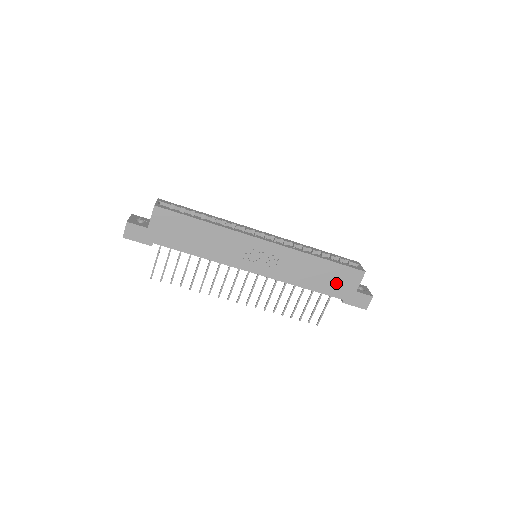
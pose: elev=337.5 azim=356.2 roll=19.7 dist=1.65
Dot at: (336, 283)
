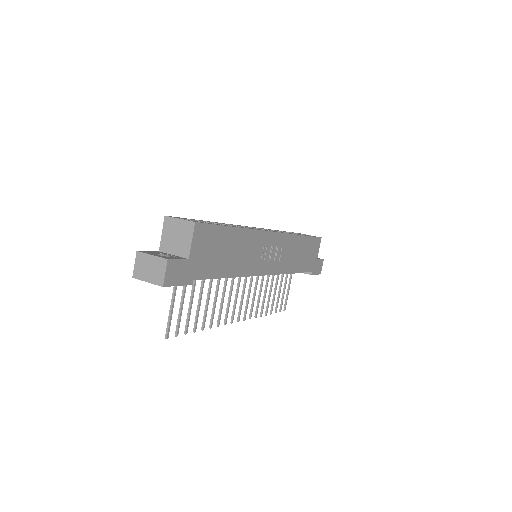
Dot at: (309, 257)
